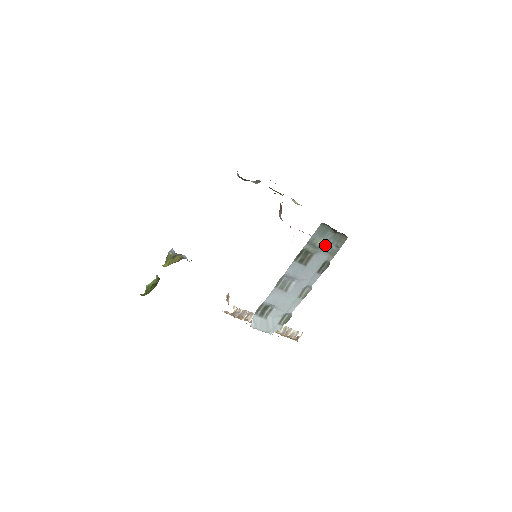
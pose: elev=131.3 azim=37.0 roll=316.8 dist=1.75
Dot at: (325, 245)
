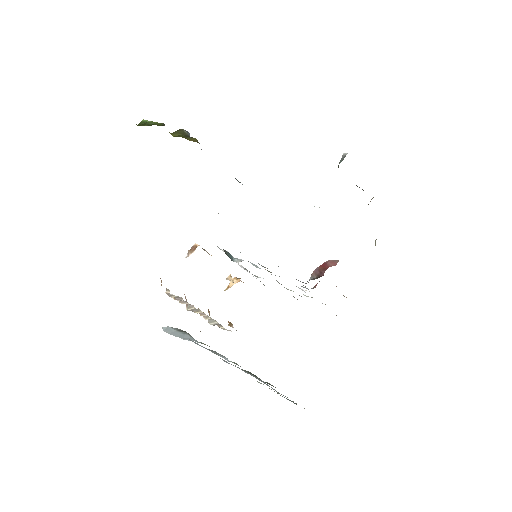
Dot at: occluded
